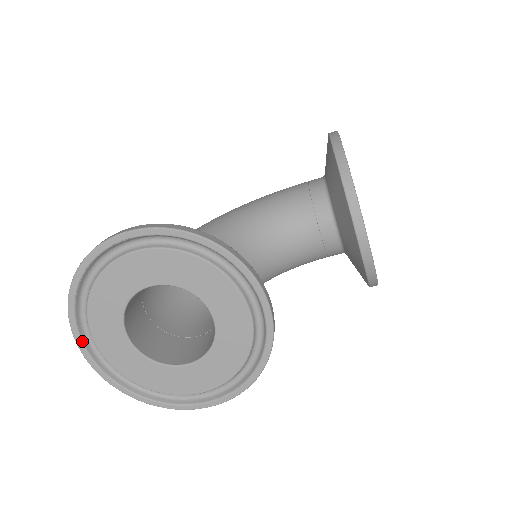
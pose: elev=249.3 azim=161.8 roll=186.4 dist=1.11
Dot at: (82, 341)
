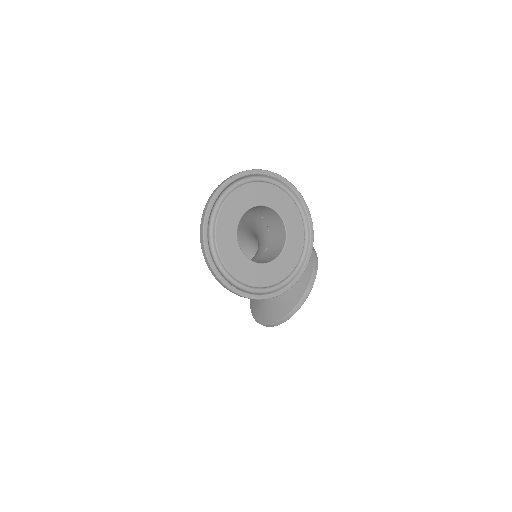
Dot at: (216, 200)
